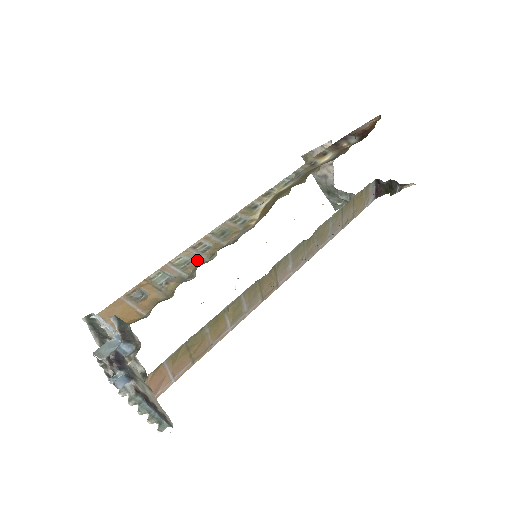
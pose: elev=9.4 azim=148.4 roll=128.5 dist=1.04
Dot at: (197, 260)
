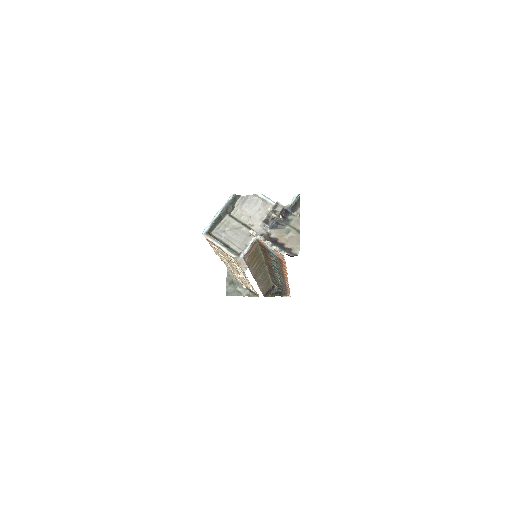
Dot at: occluded
